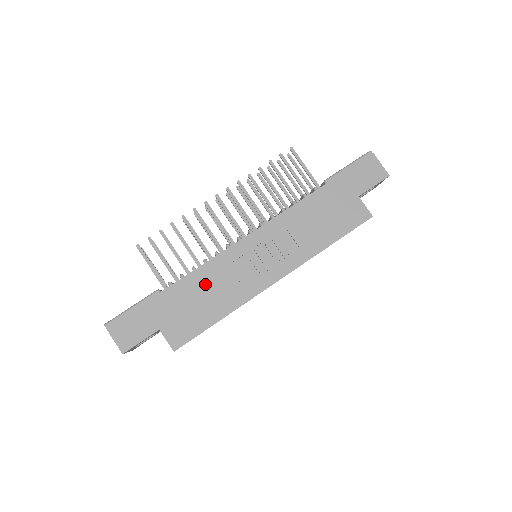
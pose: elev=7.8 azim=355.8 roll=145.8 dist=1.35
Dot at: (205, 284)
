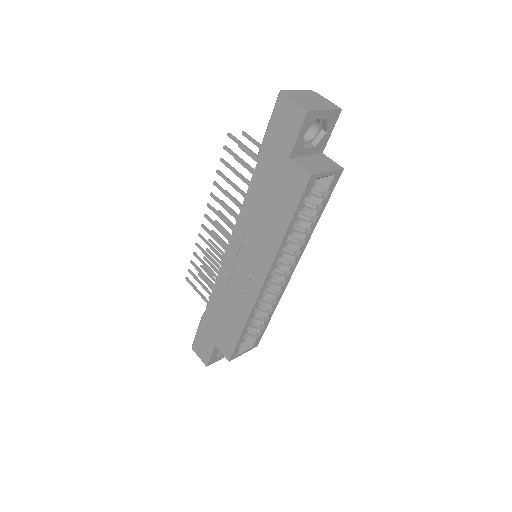
Dot at: (222, 302)
